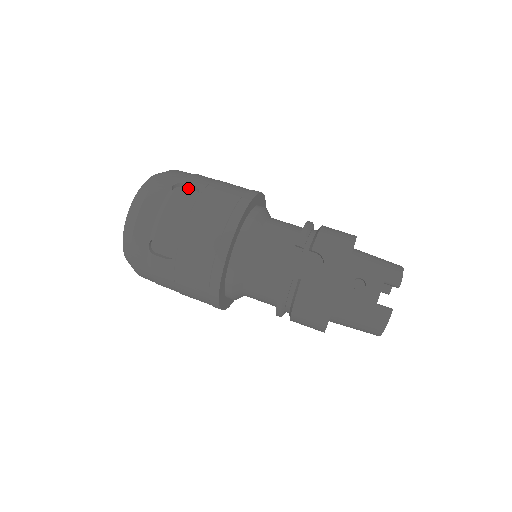
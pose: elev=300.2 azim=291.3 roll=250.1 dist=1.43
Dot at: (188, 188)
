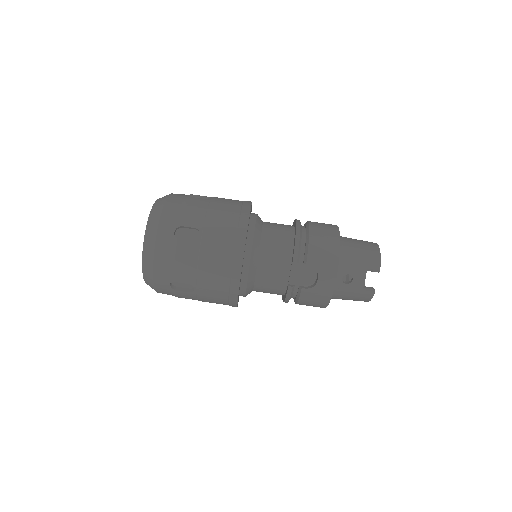
Dot at: (187, 228)
